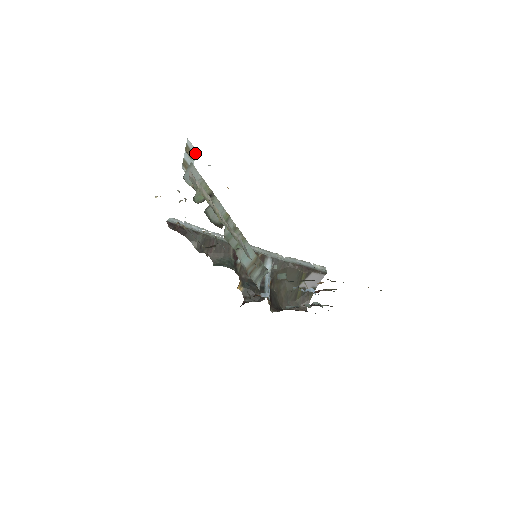
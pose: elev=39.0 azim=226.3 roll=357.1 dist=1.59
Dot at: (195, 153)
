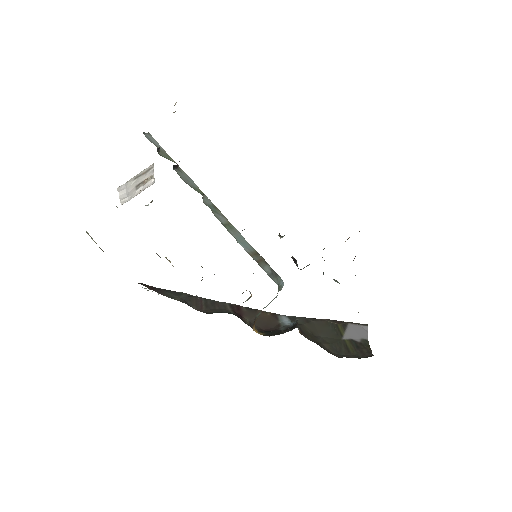
Dot at: (154, 180)
